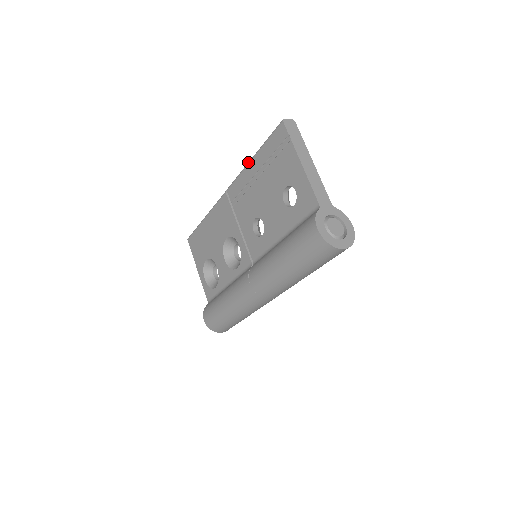
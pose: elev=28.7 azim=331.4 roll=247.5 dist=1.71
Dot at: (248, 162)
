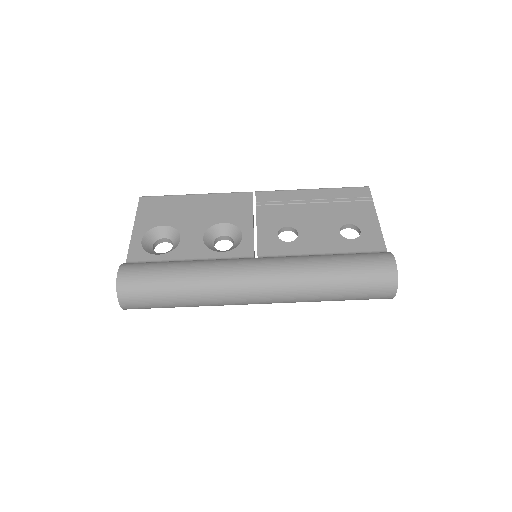
Dot at: (305, 189)
